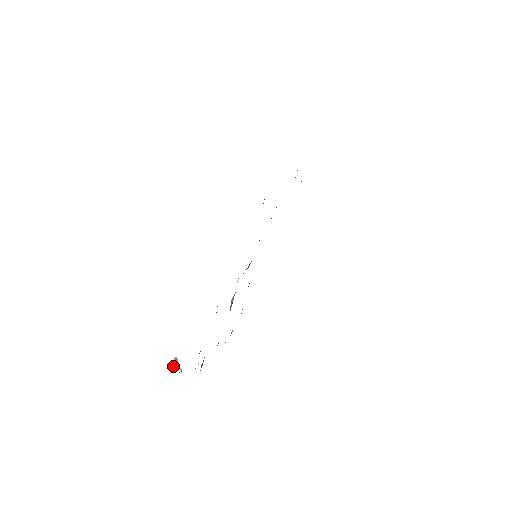
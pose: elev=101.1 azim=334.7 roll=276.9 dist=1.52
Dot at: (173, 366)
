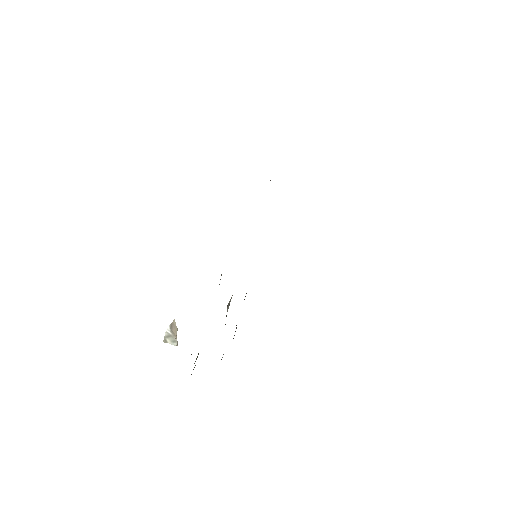
Dot at: (166, 340)
